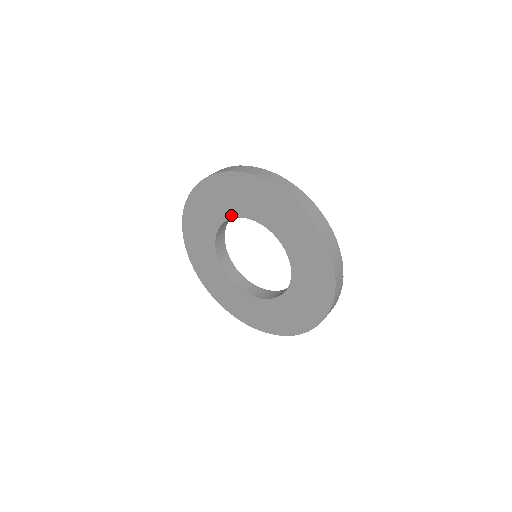
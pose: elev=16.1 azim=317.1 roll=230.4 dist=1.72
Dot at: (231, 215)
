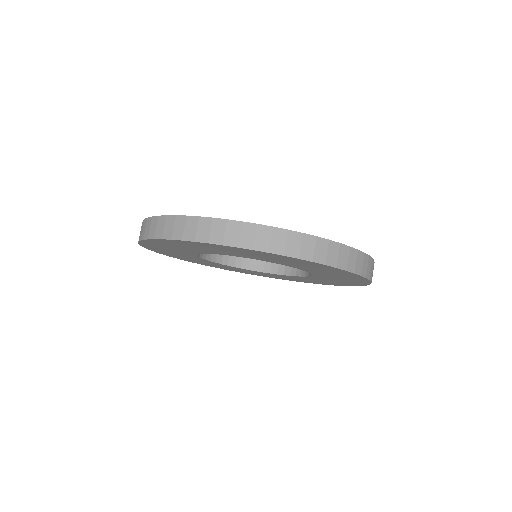
Dot at: occluded
